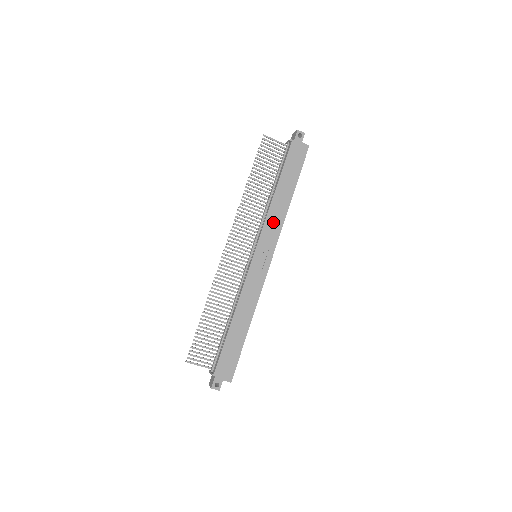
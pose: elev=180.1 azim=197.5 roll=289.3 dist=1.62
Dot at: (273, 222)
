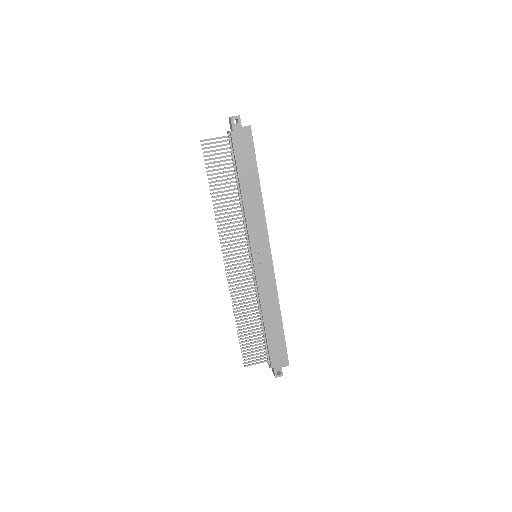
Dot at: (255, 221)
